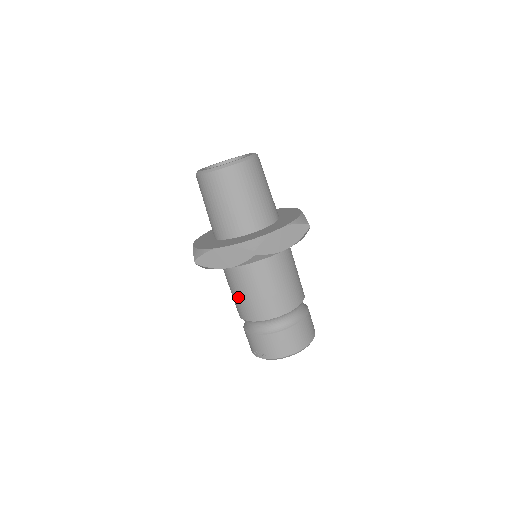
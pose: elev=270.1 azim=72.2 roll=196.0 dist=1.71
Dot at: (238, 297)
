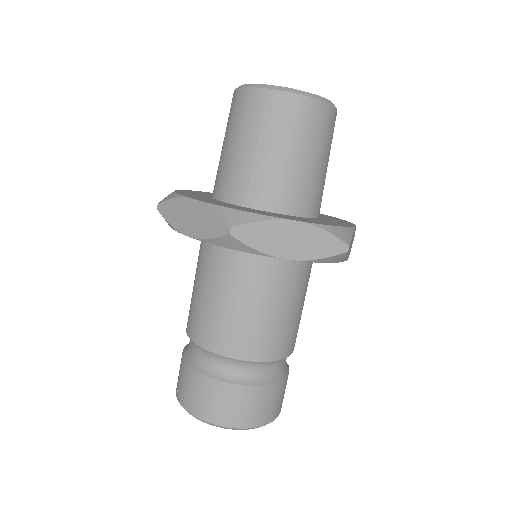
Dot at: (194, 295)
